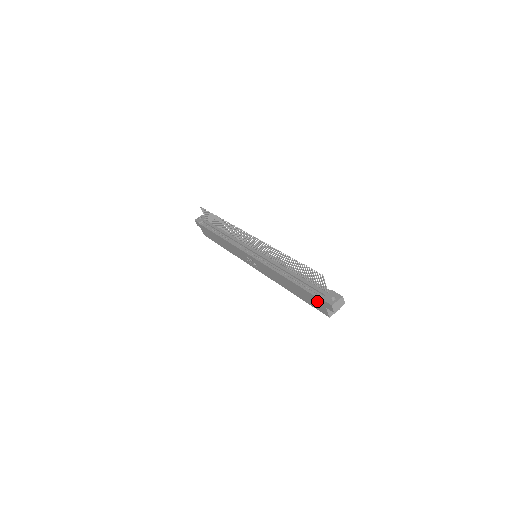
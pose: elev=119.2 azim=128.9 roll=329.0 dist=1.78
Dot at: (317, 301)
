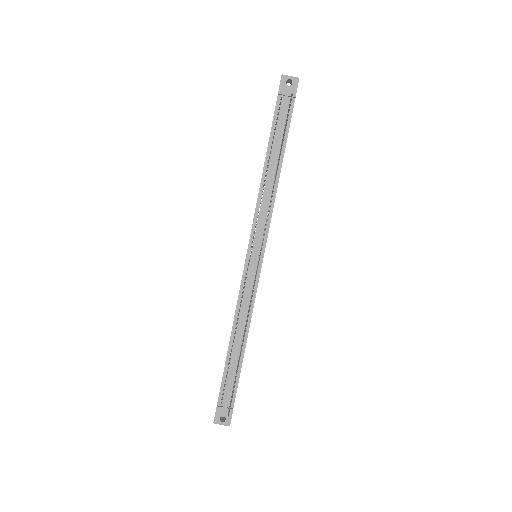
Dot at: occluded
